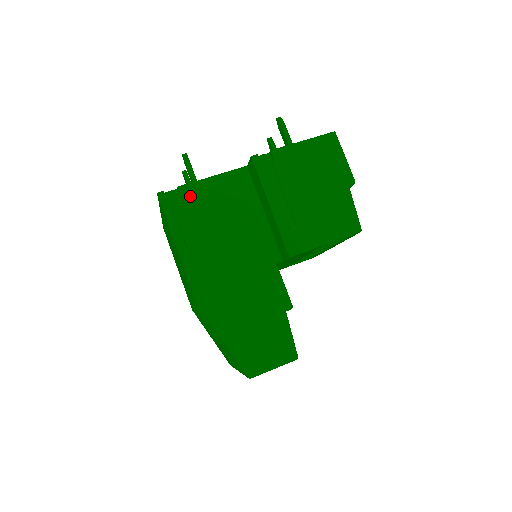
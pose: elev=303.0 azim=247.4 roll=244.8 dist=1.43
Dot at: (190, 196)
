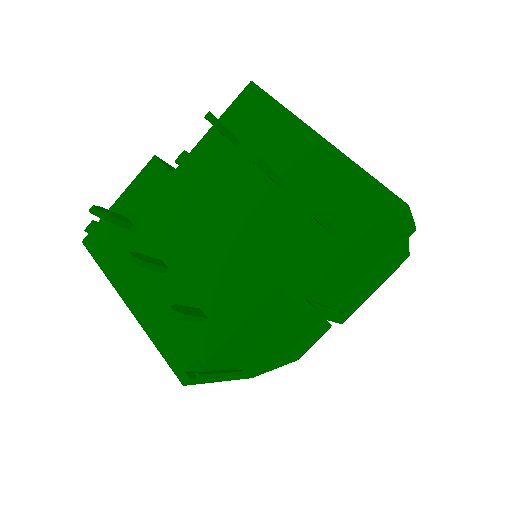
Dot at: (220, 356)
